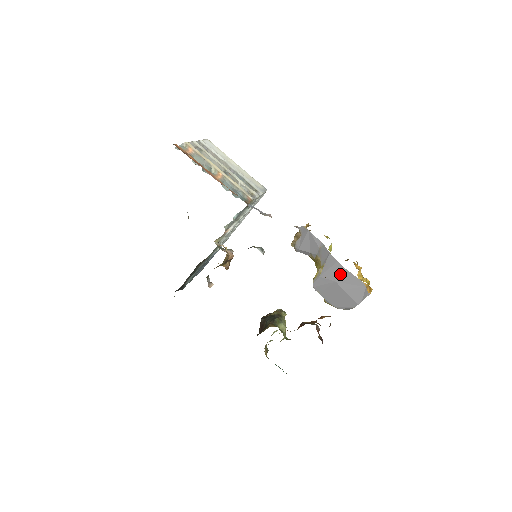
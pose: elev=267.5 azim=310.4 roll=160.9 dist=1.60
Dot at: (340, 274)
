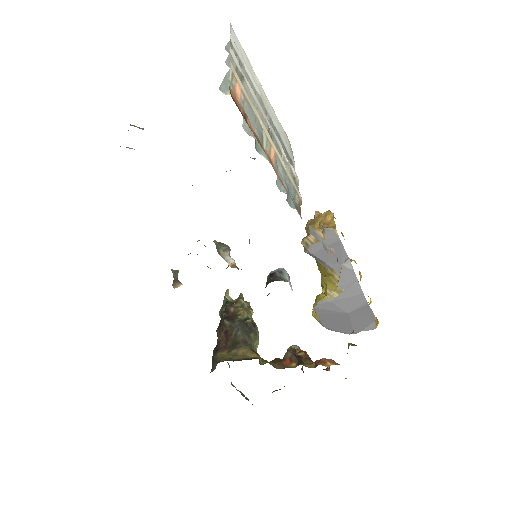
Dot at: (358, 307)
